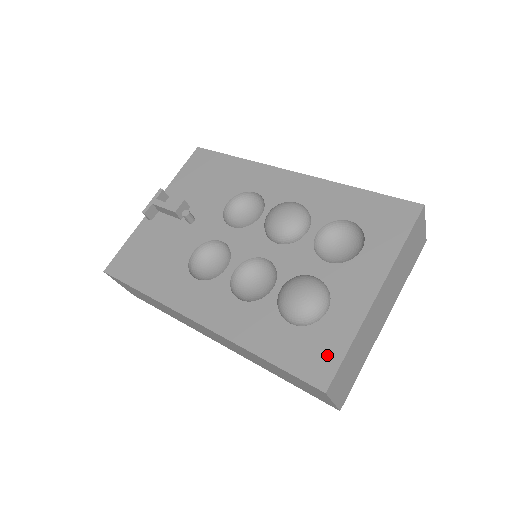
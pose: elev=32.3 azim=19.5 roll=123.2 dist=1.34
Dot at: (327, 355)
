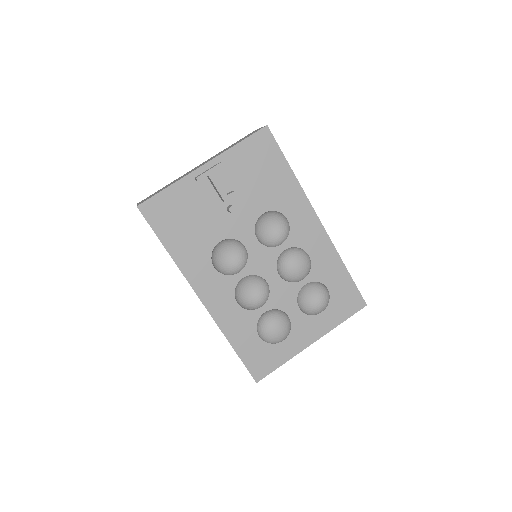
Dot at: (268, 364)
